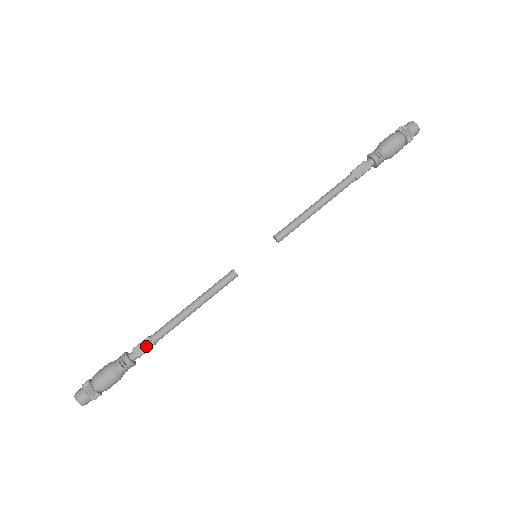
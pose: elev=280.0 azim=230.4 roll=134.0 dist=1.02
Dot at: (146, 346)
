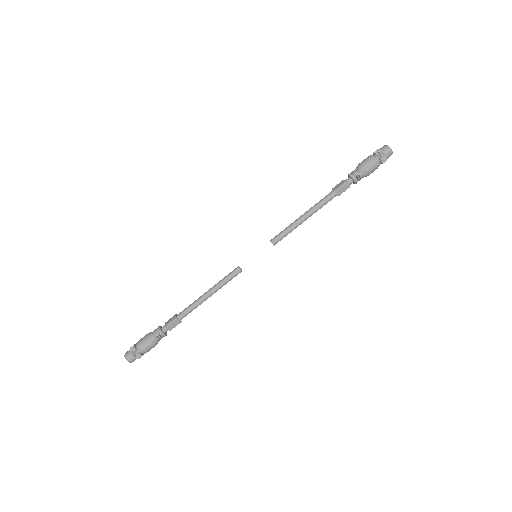
Dot at: (176, 324)
